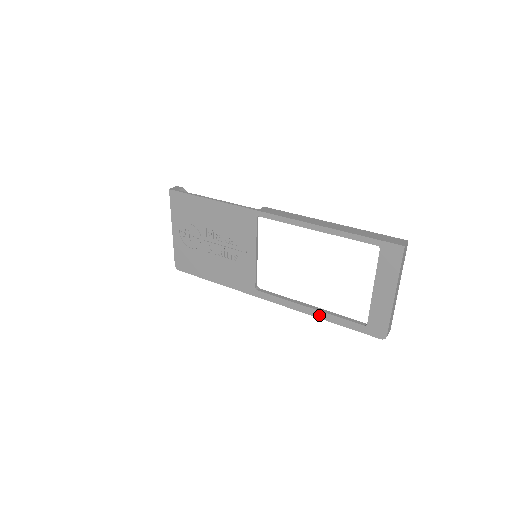
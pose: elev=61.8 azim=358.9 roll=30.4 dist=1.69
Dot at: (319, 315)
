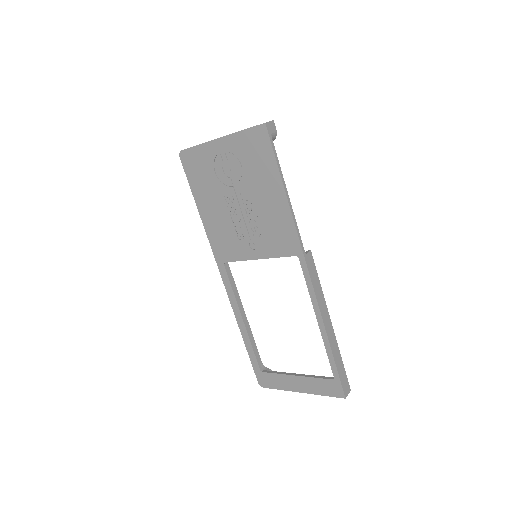
Dot at: (243, 330)
